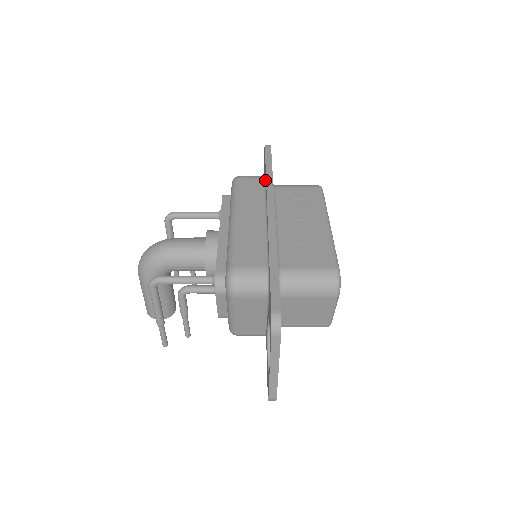
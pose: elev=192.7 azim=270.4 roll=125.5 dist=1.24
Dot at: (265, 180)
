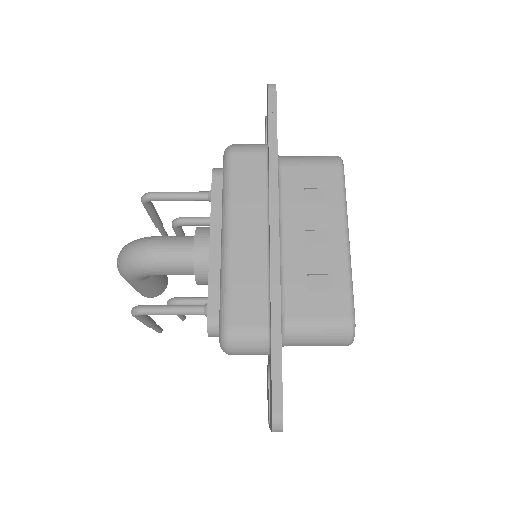
Dot at: (267, 159)
